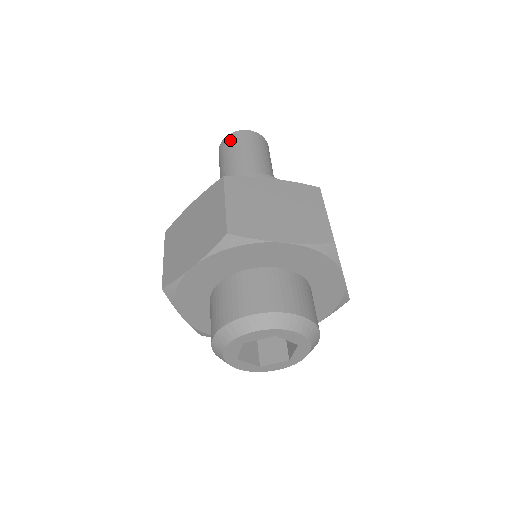
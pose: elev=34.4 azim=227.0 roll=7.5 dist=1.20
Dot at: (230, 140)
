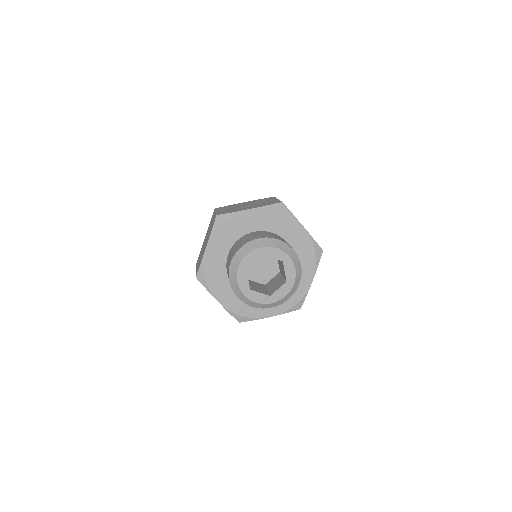
Dot at: occluded
